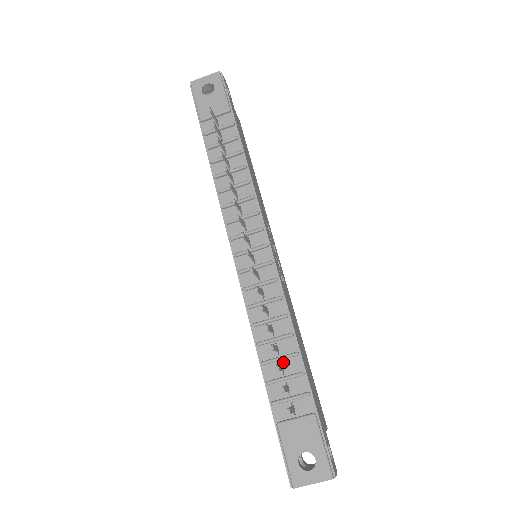
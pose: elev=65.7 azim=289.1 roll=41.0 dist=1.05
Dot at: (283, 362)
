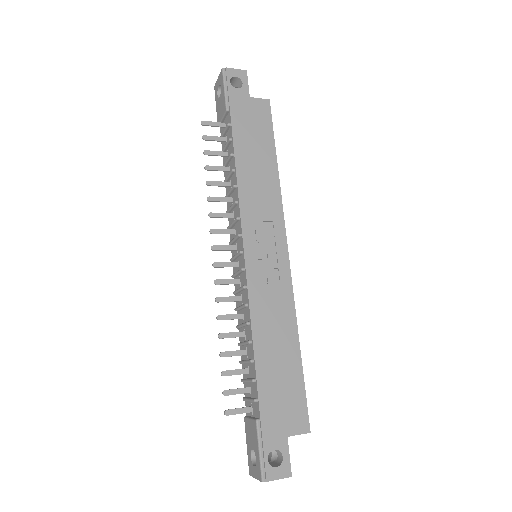
Dot at: (248, 365)
